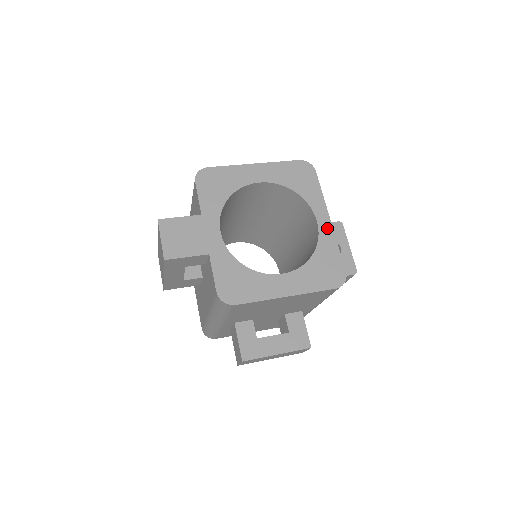
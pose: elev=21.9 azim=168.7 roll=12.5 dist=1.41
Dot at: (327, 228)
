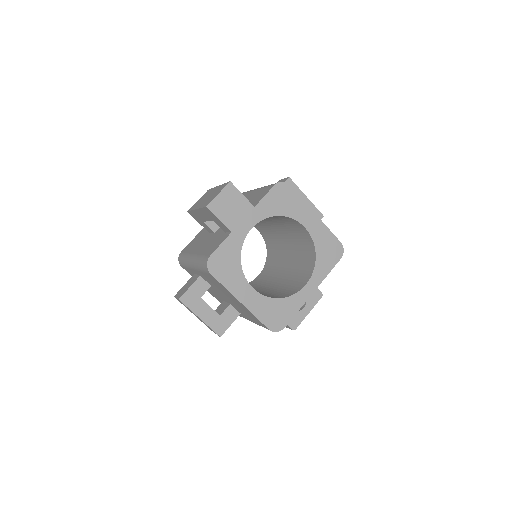
Dot at: (306, 295)
